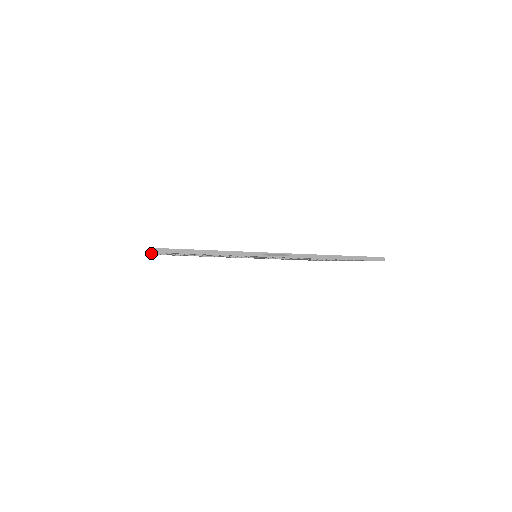
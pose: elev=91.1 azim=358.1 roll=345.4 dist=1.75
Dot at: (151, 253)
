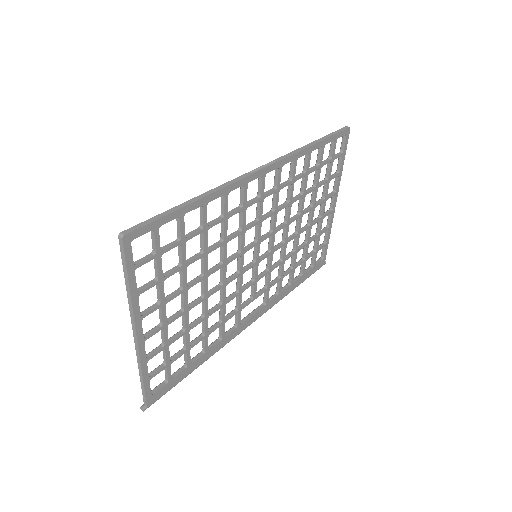
Dot at: (136, 313)
